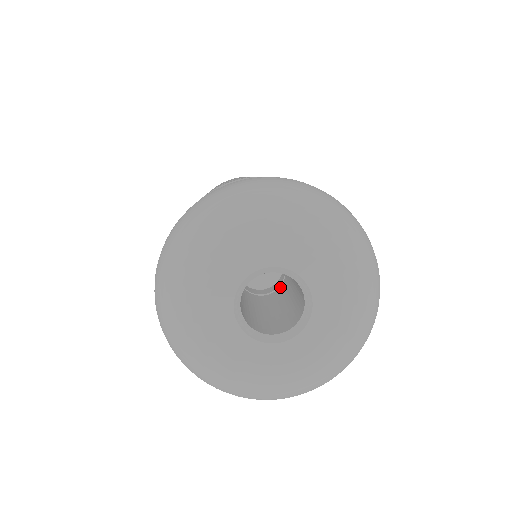
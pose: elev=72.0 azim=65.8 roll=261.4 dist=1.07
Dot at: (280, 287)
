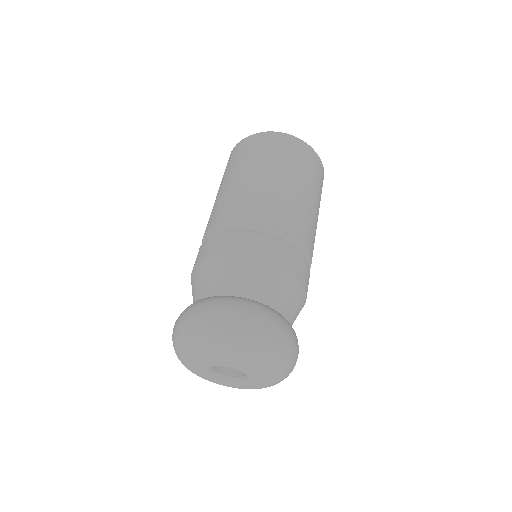
Dot at: occluded
